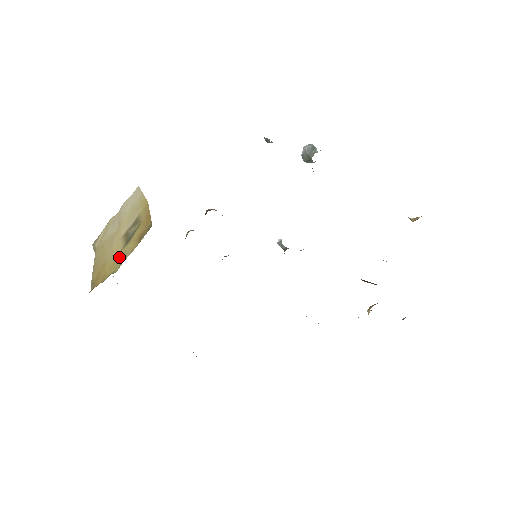
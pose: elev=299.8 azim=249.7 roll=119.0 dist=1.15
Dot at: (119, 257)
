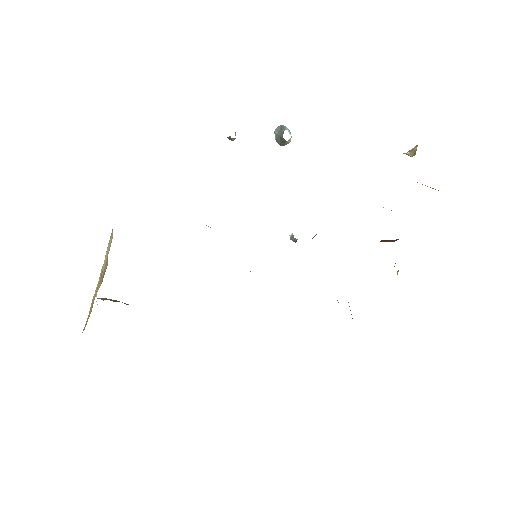
Dot at: (94, 297)
